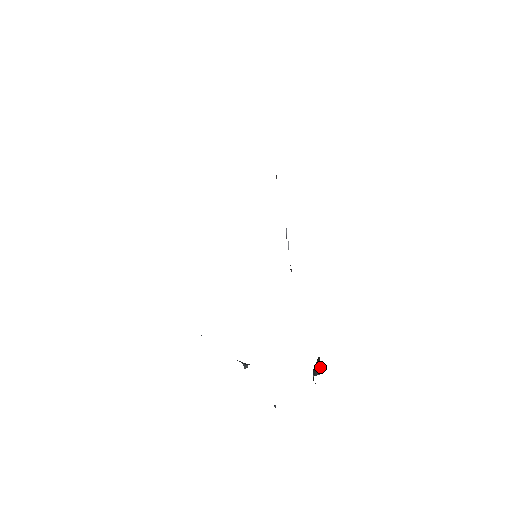
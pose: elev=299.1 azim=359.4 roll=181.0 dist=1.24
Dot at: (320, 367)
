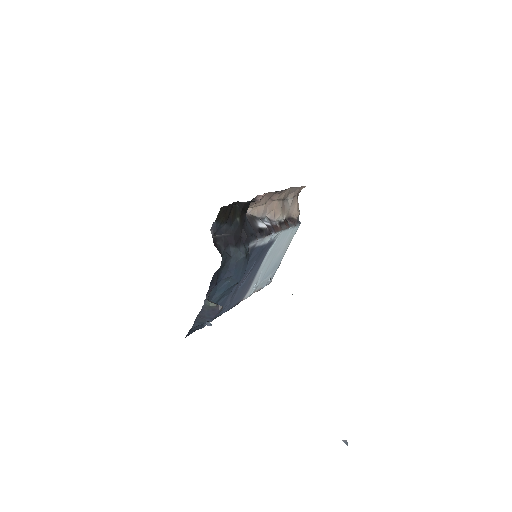
Dot at: occluded
